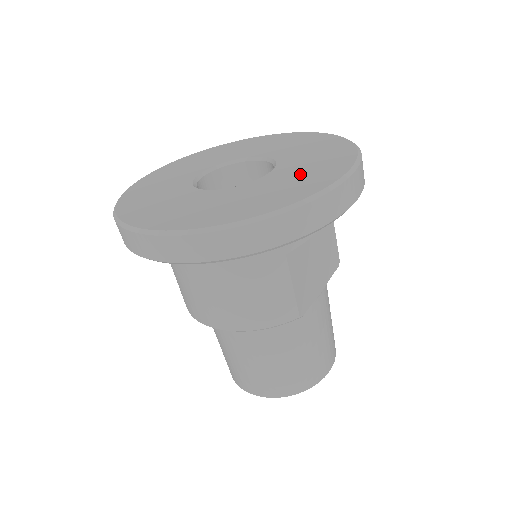
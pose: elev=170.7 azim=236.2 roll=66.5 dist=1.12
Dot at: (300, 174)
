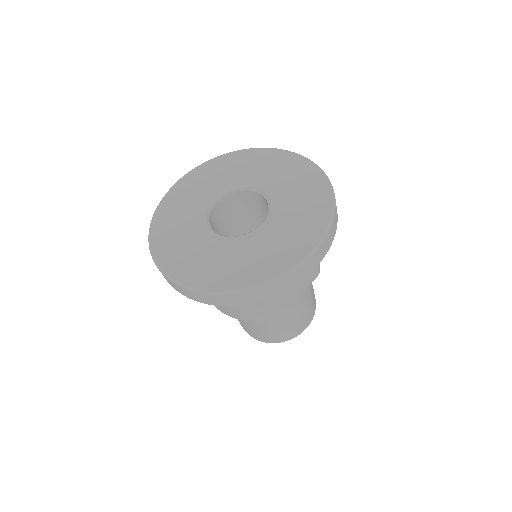
Dot at: (271, 246)
